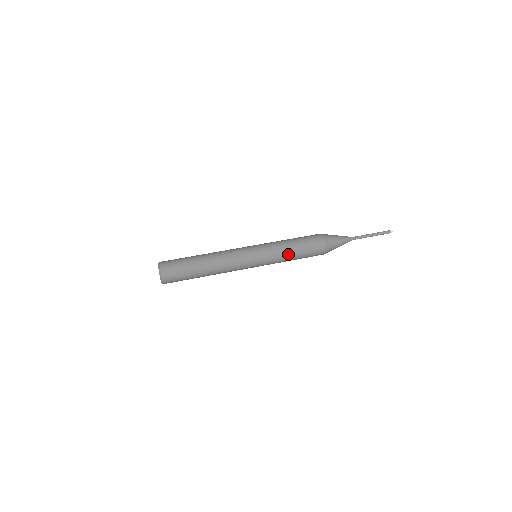
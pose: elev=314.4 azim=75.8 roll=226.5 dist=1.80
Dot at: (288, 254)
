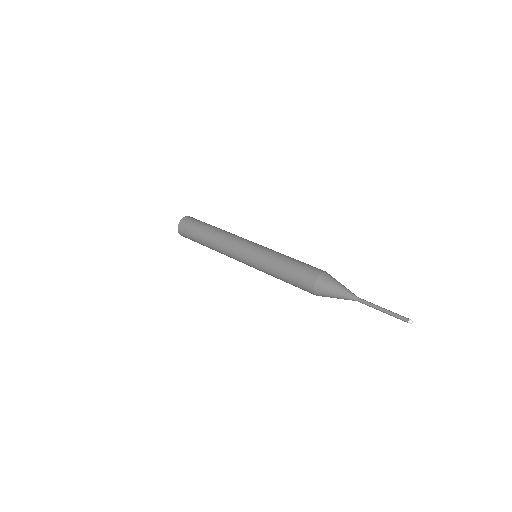
Dot at: (279, 262)
